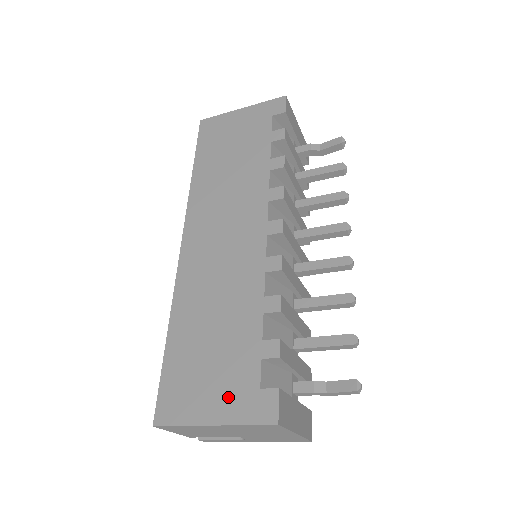
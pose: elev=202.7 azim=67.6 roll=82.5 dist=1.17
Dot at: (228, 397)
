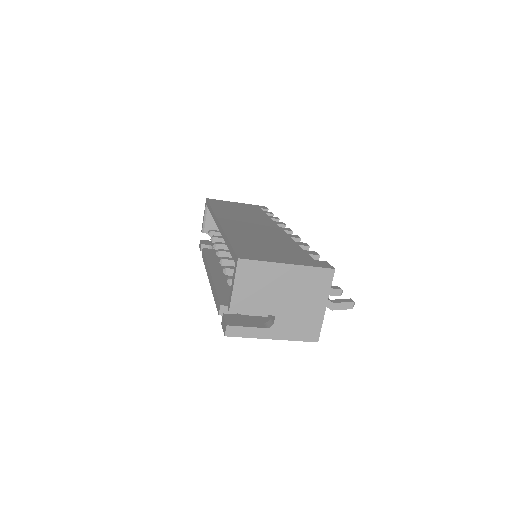
Dot at: (293, 259)
